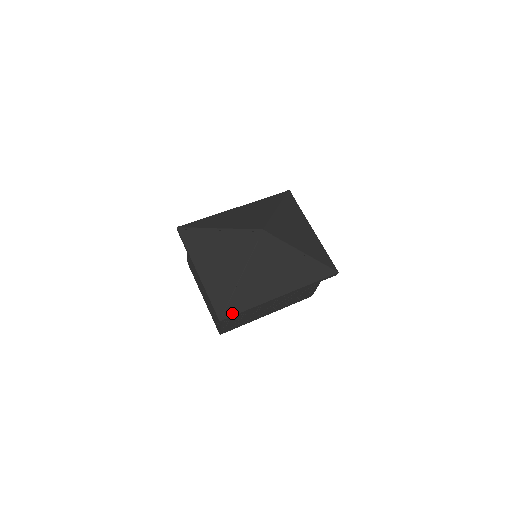
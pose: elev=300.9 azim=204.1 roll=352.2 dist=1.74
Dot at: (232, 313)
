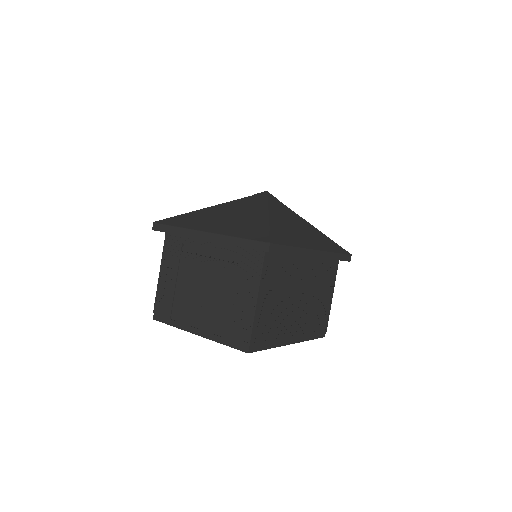
Dot at: (279, 242)
